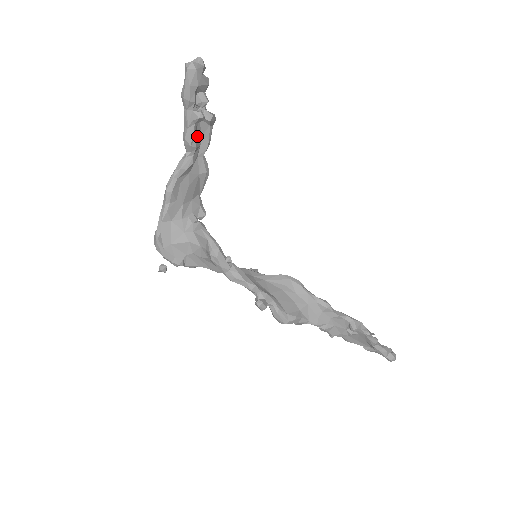
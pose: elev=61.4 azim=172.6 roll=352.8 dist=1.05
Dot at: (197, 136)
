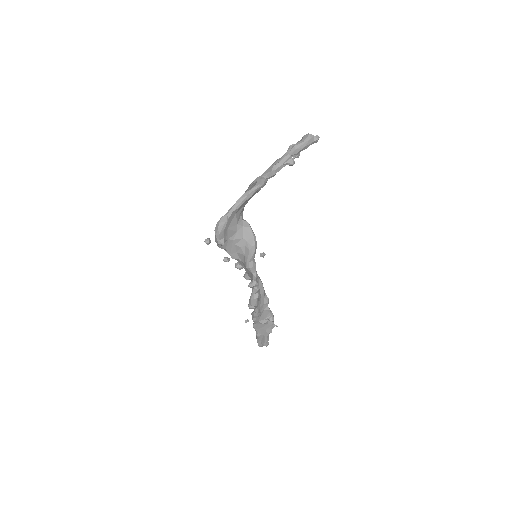
Dot at: occluded
